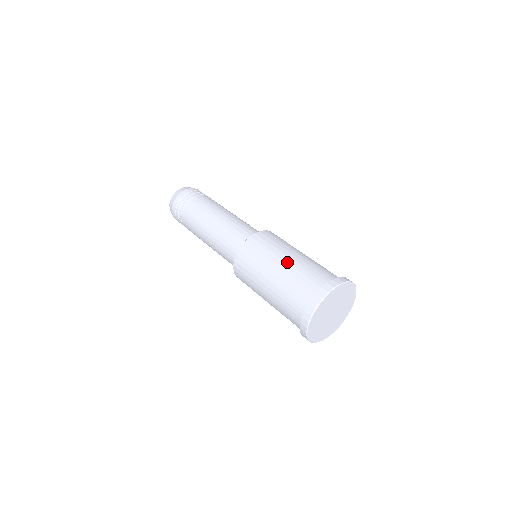
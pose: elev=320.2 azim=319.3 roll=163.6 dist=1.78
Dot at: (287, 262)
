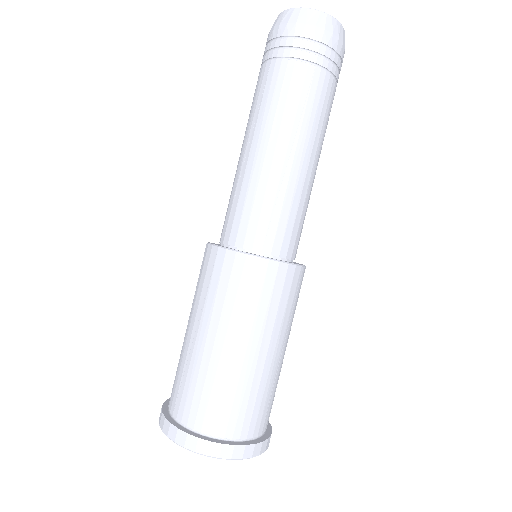
Dot at: (213, 349)
